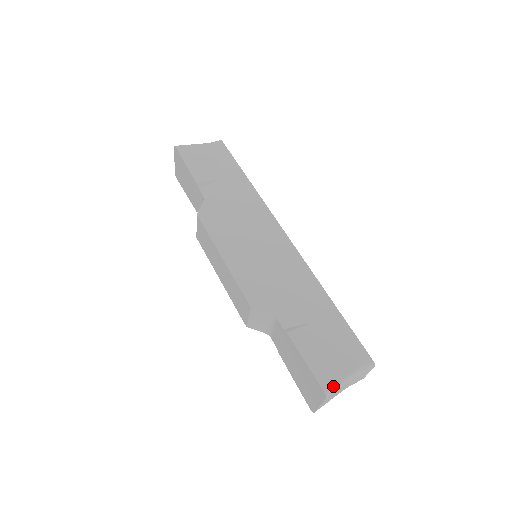
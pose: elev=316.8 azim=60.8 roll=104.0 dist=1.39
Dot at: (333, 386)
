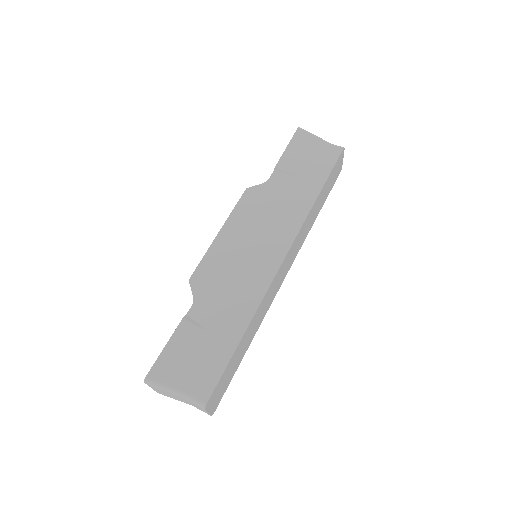
Dot at: (156, 381)
